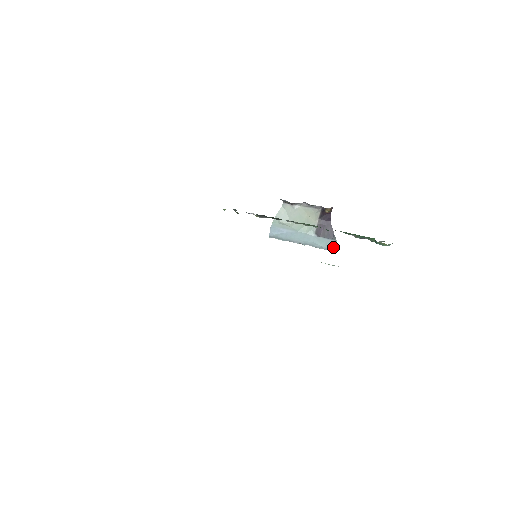
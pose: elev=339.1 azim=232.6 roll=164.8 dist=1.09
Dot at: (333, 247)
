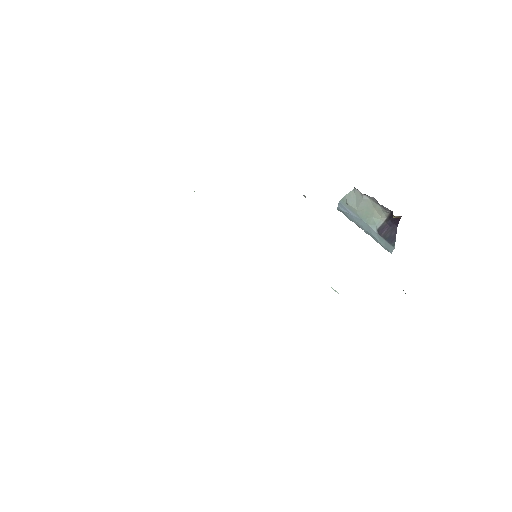
Dot at: (391, 250)
